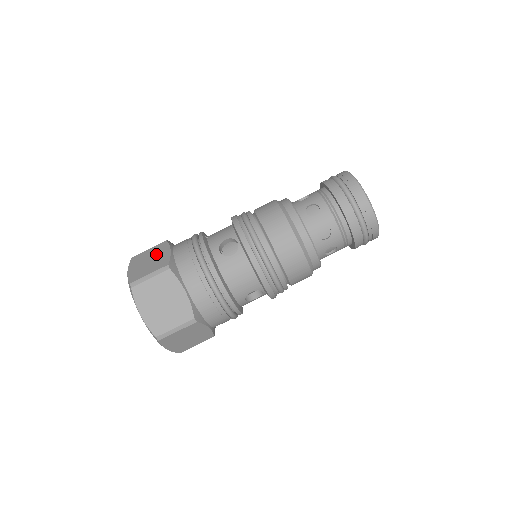
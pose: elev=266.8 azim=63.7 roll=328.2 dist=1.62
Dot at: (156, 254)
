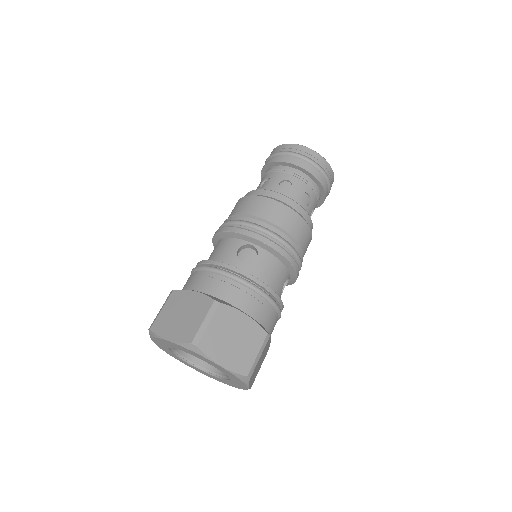
Dot at: (181, 305)
